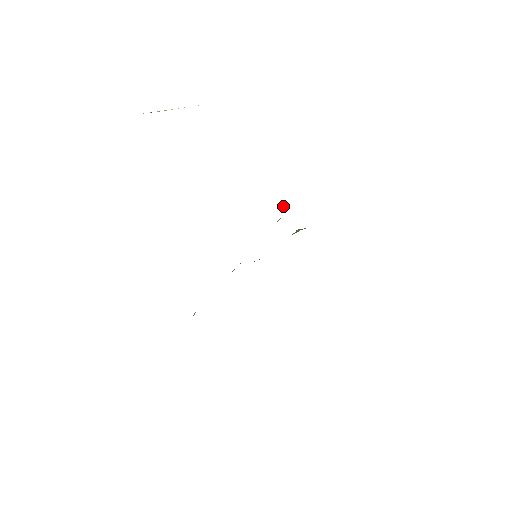
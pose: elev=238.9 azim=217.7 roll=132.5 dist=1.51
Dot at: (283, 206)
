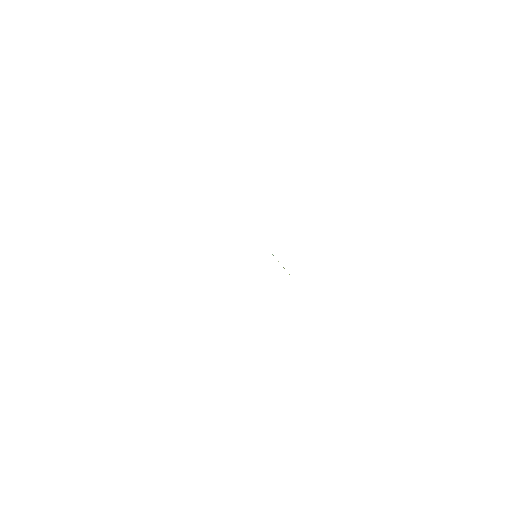
Dot at: occluded
